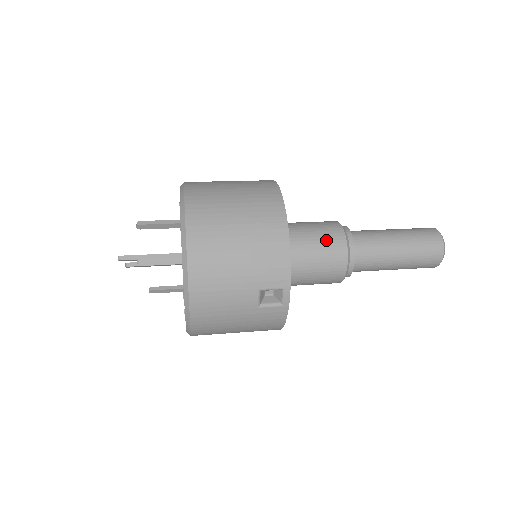
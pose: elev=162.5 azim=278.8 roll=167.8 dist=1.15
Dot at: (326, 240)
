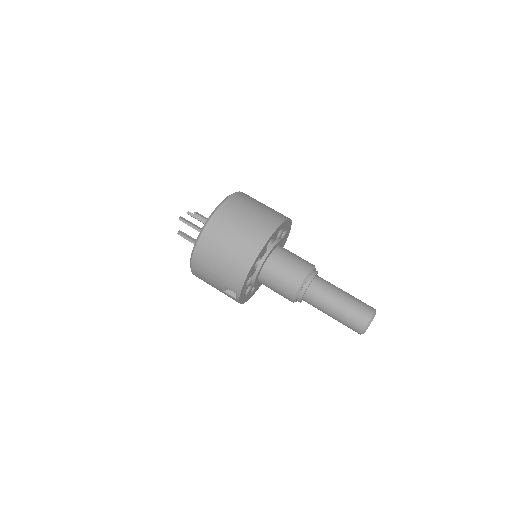
Dot at: (288, 279)
